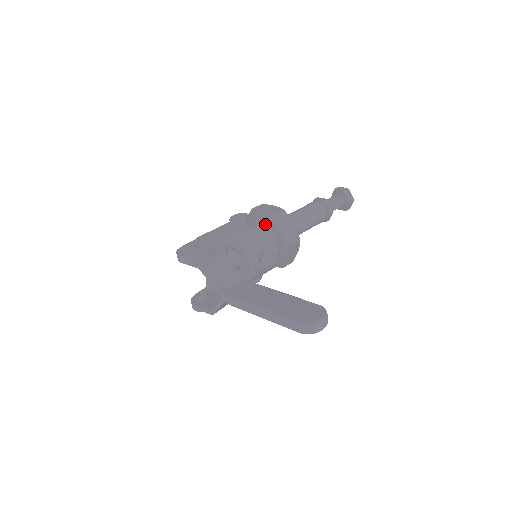
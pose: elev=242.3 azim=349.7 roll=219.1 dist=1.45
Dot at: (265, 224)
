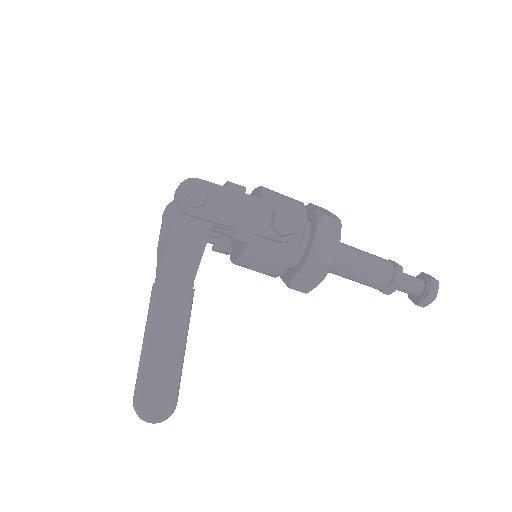
Dot at: (305, 246)
